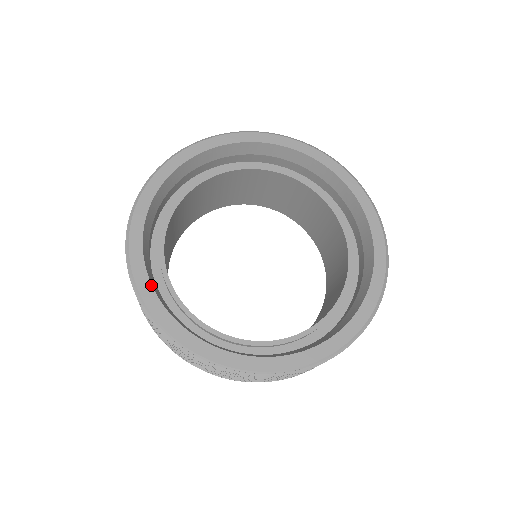
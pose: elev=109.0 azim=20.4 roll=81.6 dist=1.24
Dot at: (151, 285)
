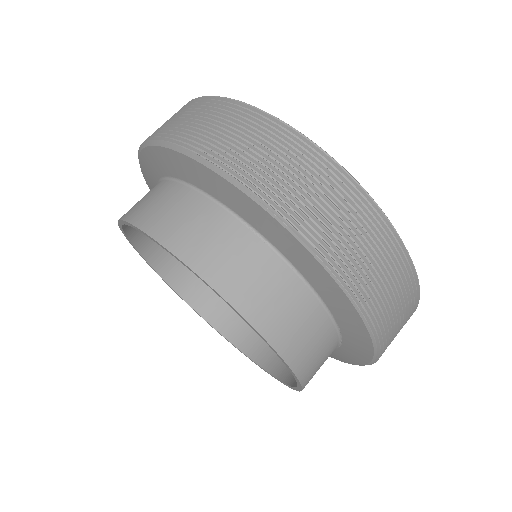
Dot at: occluded
